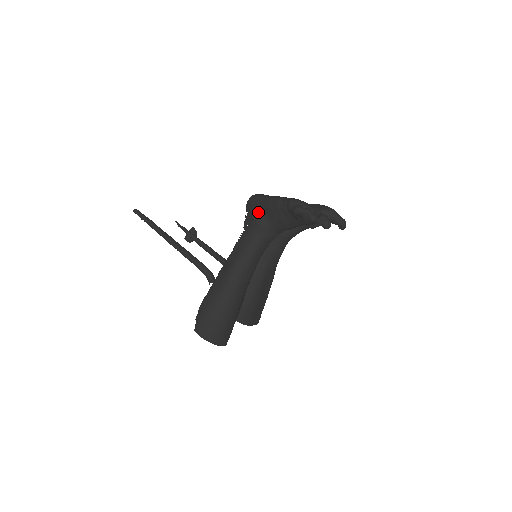
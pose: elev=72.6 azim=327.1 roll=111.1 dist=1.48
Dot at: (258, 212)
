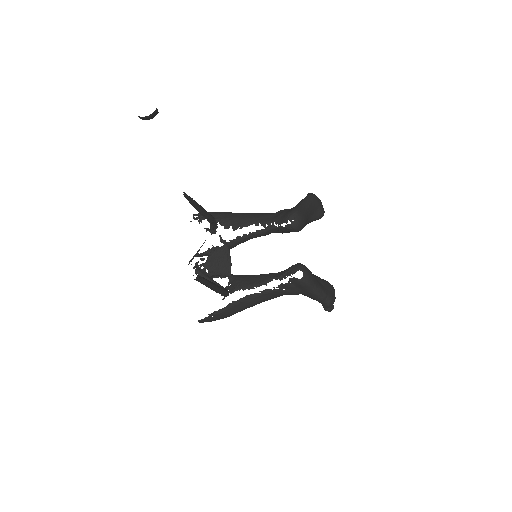
Dot at: (300, 291)
